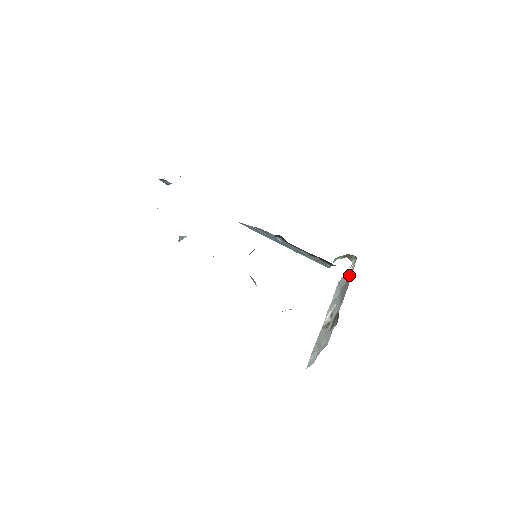
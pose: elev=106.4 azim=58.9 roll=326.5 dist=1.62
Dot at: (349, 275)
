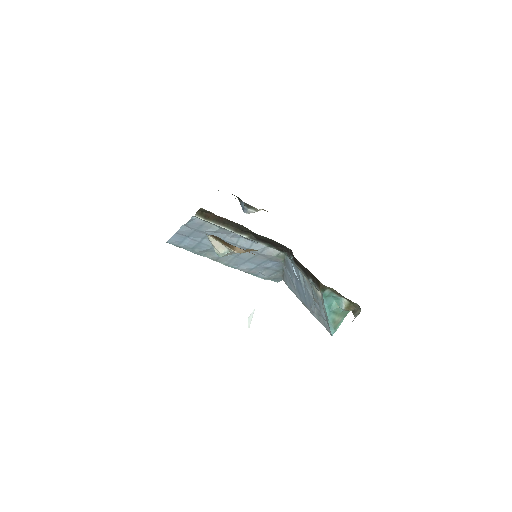
Dot at: occluded
